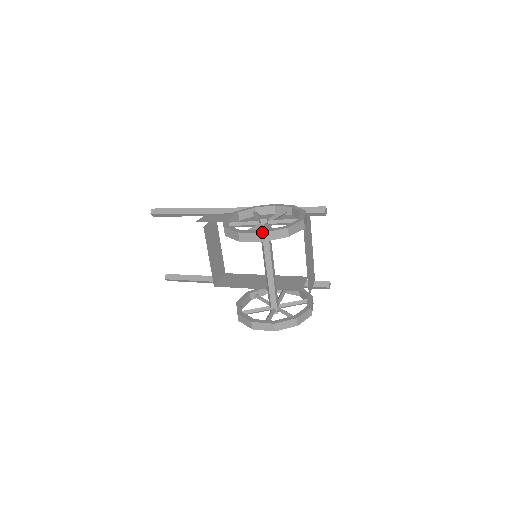
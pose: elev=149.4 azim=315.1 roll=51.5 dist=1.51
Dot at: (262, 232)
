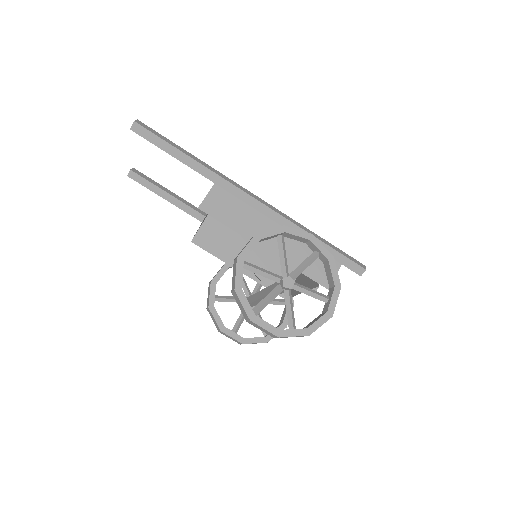
Dot at: (278, 336)
